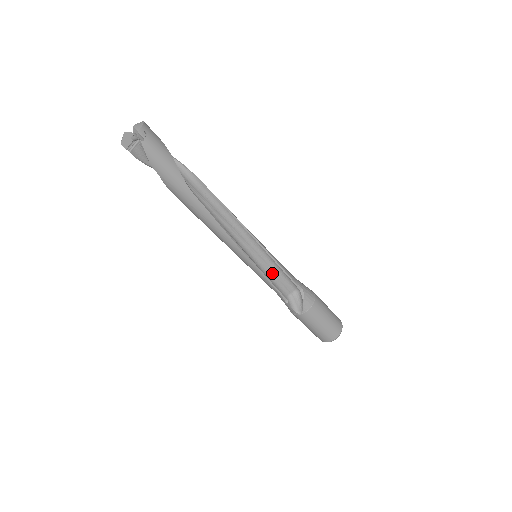
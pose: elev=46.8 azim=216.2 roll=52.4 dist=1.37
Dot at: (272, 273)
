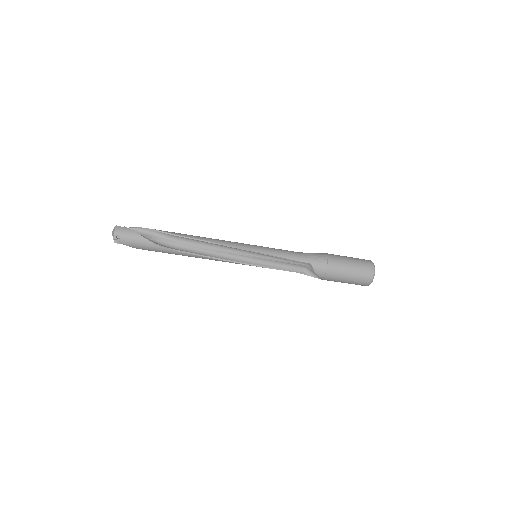
Dot at: (277, 261)
